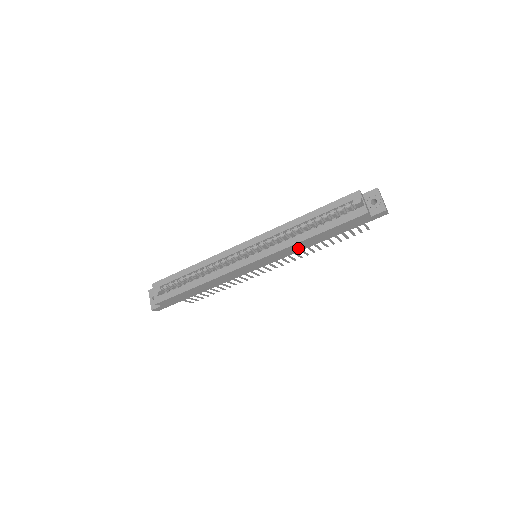
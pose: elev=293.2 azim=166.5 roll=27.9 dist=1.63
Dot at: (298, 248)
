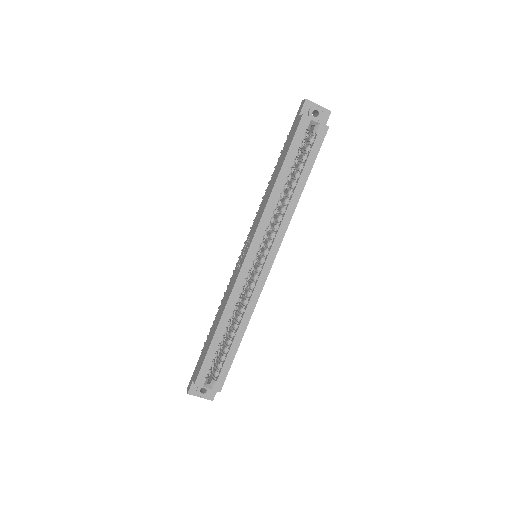
Dot at: occluded
